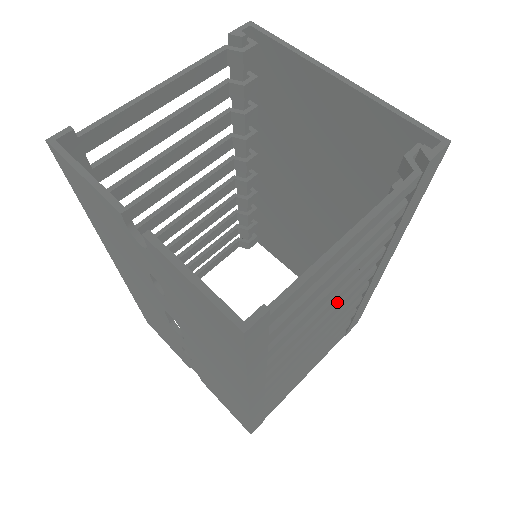
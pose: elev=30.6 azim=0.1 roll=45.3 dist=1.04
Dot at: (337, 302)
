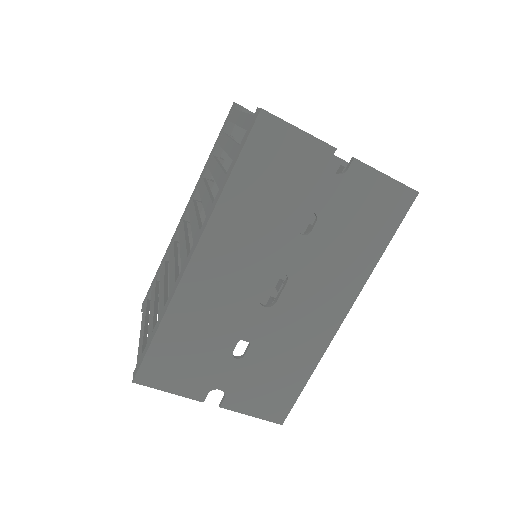
Dot at: occluded
